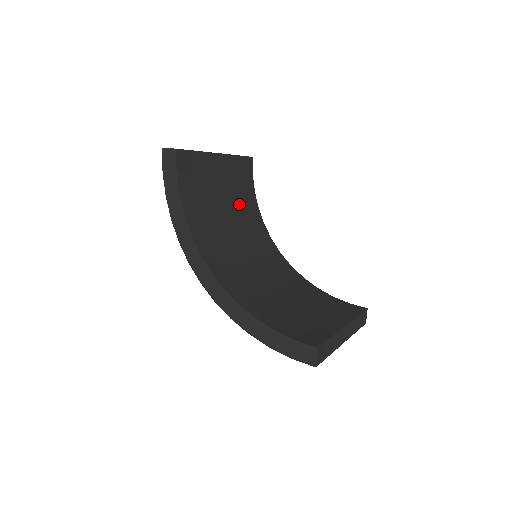
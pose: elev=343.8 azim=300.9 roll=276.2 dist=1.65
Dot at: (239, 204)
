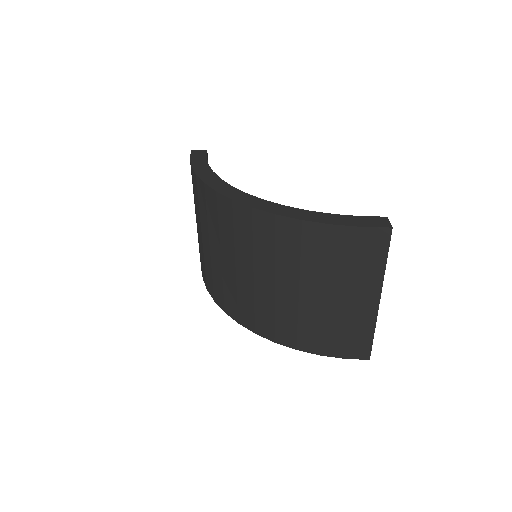
Dot at: occluded
